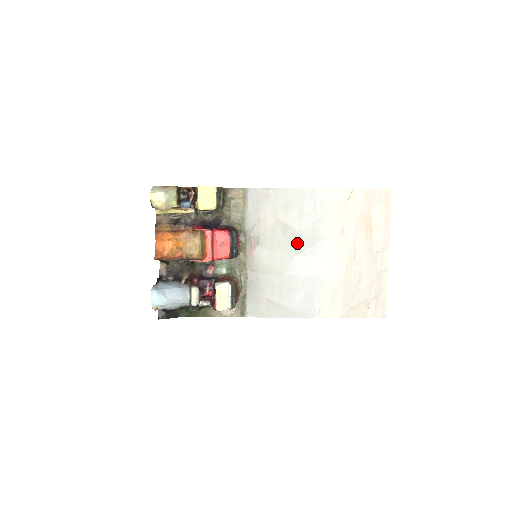
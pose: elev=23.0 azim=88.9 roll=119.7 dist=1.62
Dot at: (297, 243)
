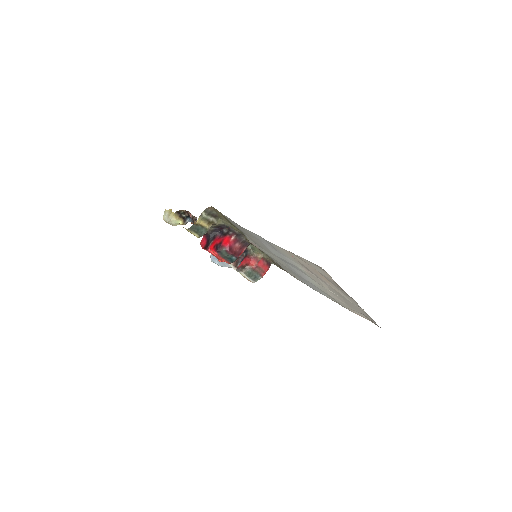
Dot at: occluded
